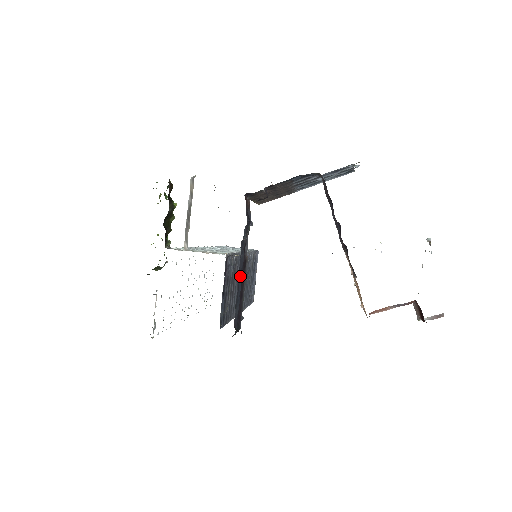
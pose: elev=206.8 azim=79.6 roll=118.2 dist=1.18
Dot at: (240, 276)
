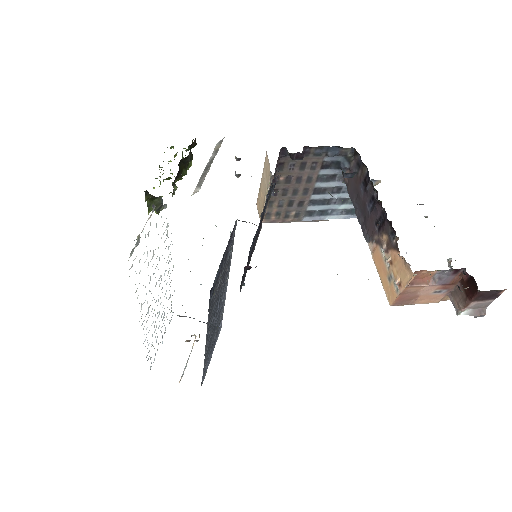
Dot at: (261, 218)
